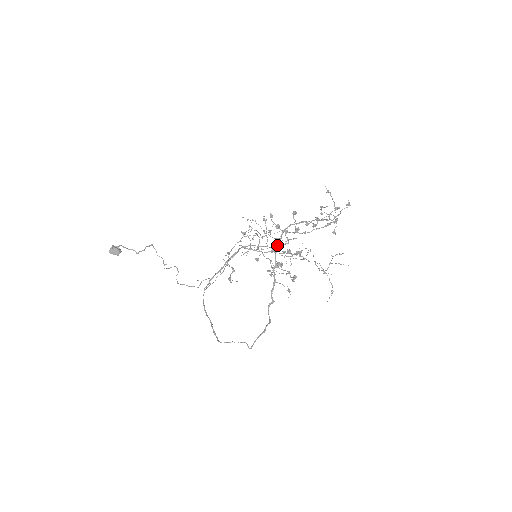
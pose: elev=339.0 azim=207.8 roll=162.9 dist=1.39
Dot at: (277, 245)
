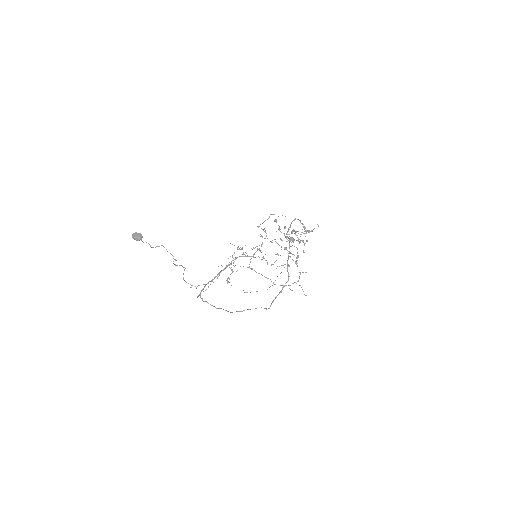
Dot at: (288, 230)
